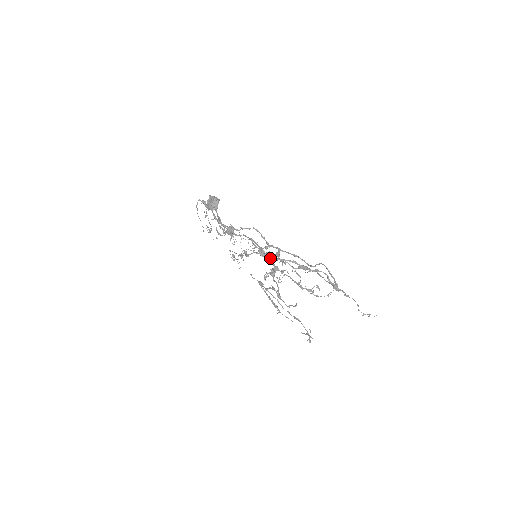
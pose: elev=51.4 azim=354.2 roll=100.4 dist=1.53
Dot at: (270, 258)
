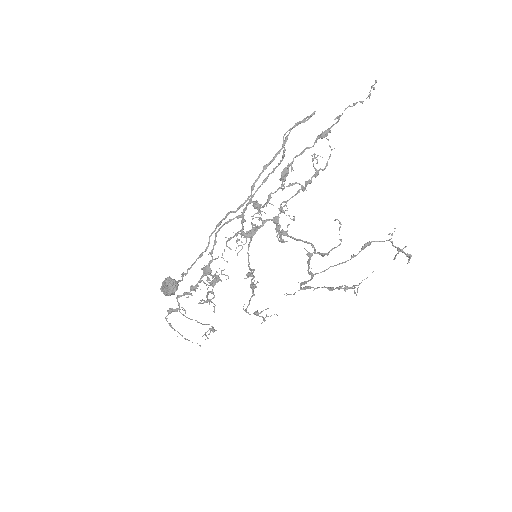
Dot at: (247, 199)
